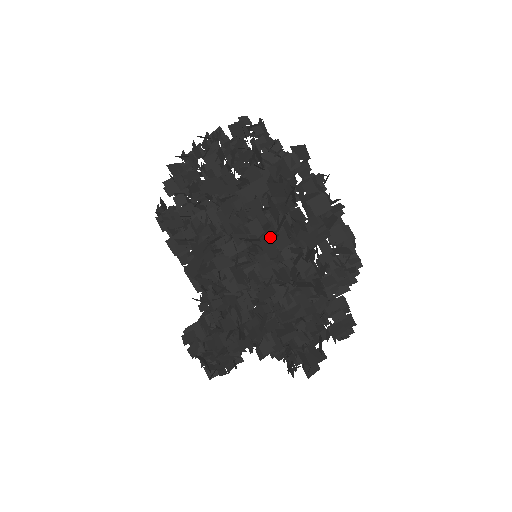
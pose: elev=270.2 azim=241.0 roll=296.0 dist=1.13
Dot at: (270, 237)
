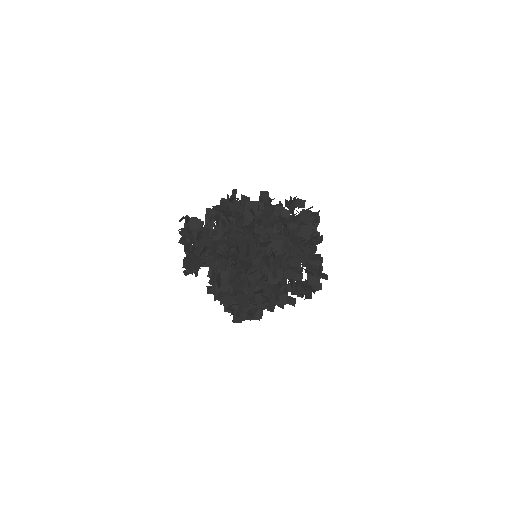
Dot at: (273, 219)
